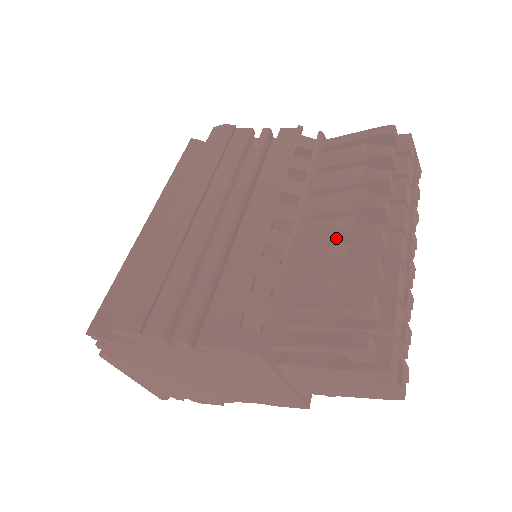
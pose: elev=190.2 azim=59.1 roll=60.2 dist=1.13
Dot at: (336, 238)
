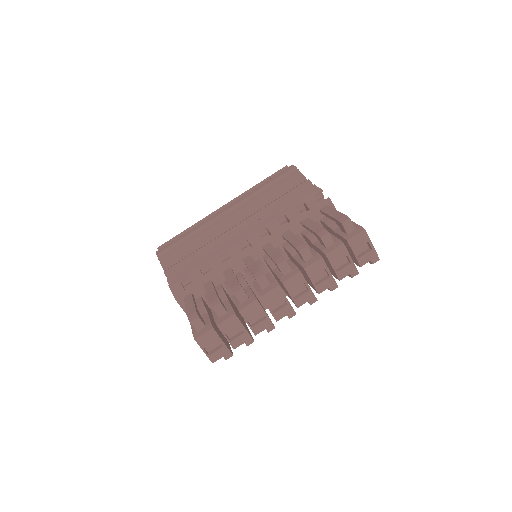
Dot at: (249, 267)
